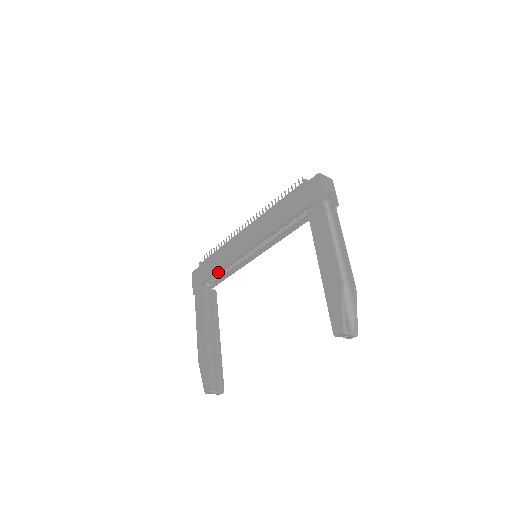
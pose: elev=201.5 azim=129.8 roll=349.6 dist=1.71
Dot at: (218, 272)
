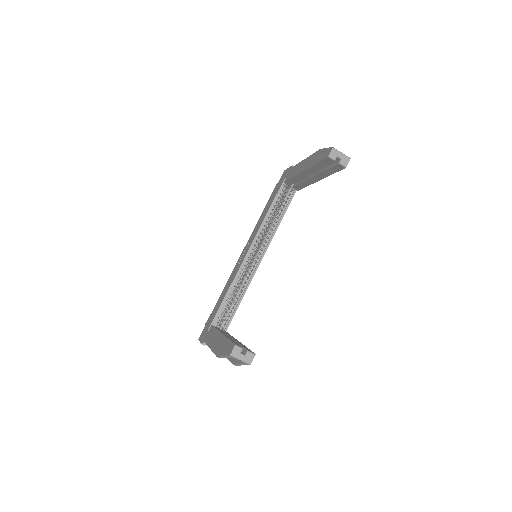
Dot at: (224, 300)
